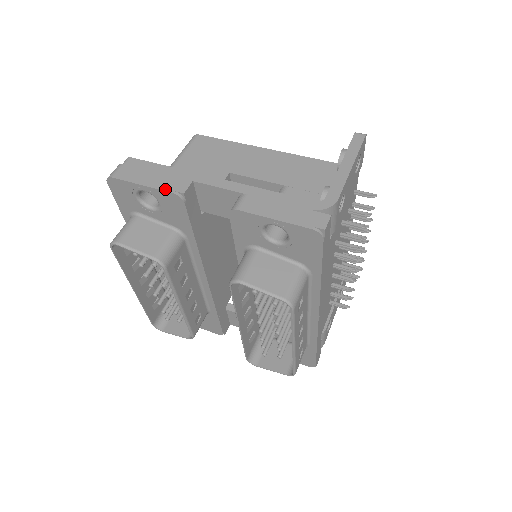
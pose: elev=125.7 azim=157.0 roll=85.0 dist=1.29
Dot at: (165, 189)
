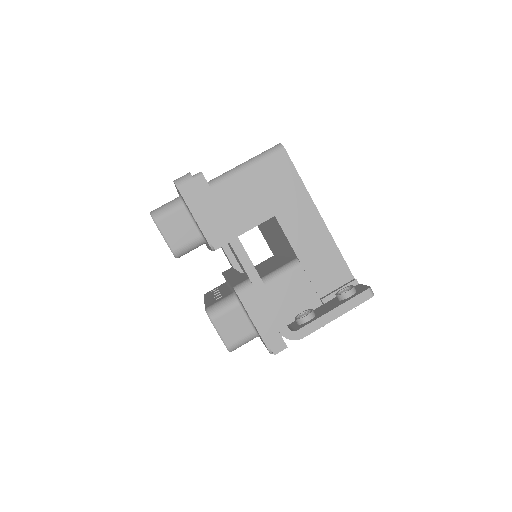
Dot at: (206, 235)
